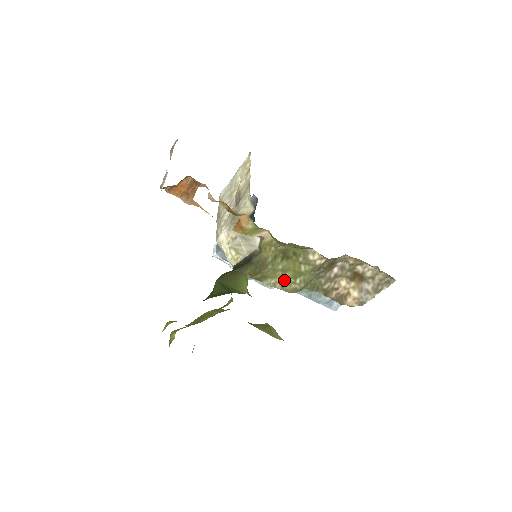
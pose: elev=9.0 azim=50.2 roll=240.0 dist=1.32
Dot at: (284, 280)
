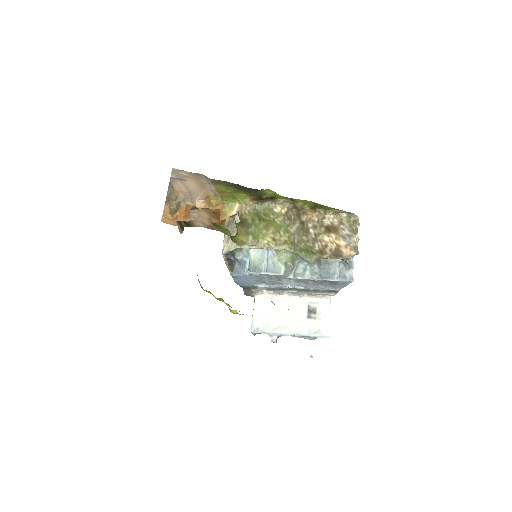
Dot at: (273, 238)
